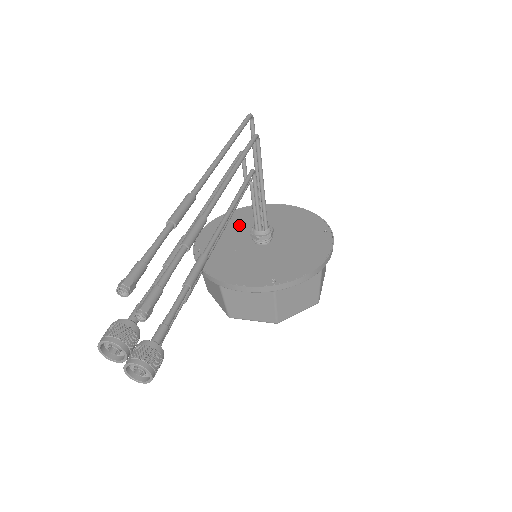
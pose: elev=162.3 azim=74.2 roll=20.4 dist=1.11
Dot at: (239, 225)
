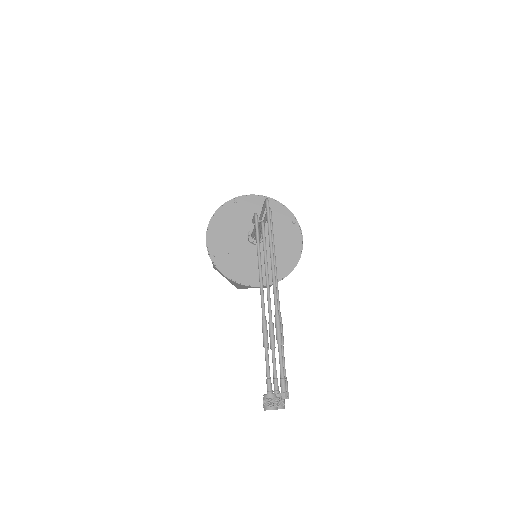
Dot at: (232, 225)
